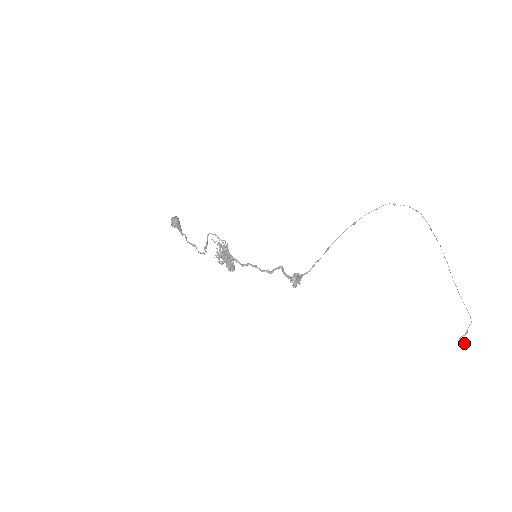
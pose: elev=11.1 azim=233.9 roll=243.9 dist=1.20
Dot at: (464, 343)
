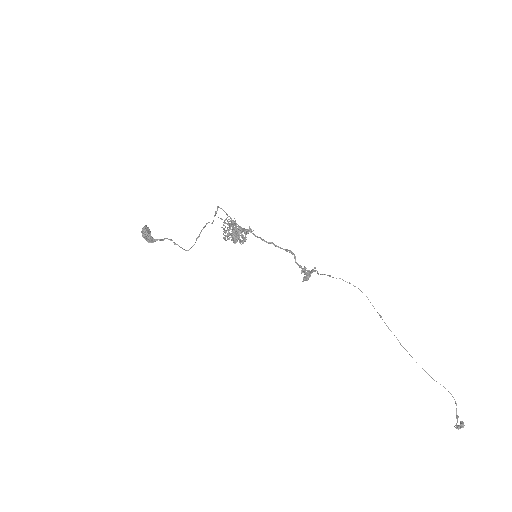
Dot at: (464, 425)
